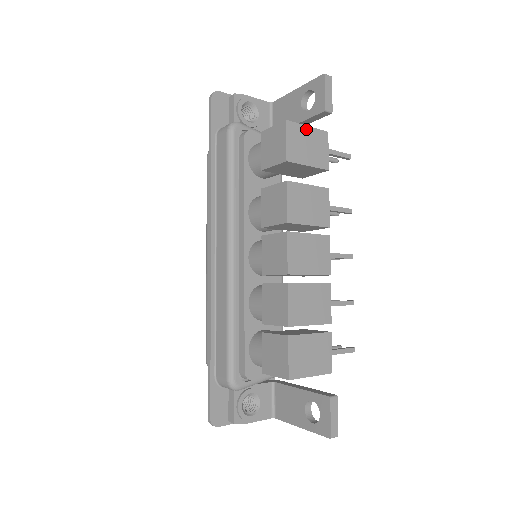
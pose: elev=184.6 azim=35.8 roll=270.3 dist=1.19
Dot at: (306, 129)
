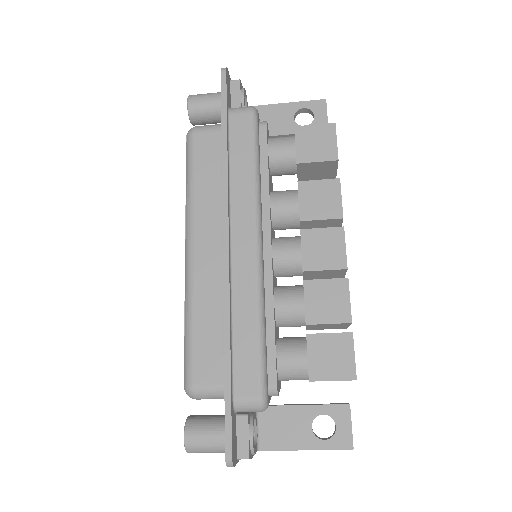
Dot at: occluded
